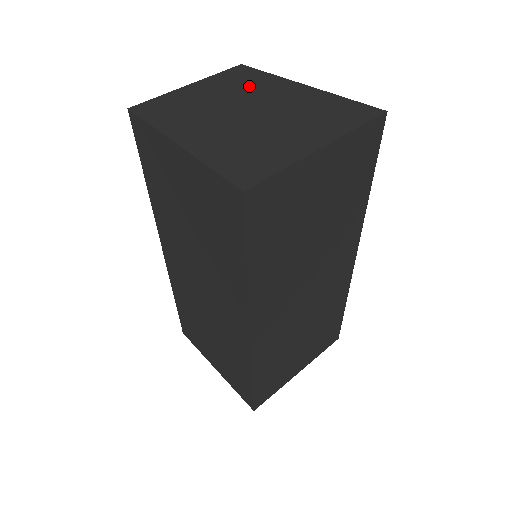
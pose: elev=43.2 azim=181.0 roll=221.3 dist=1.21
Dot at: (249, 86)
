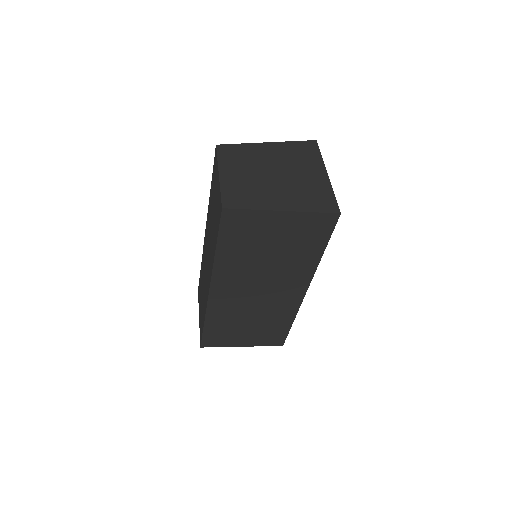
Dot at: (247, 158)
